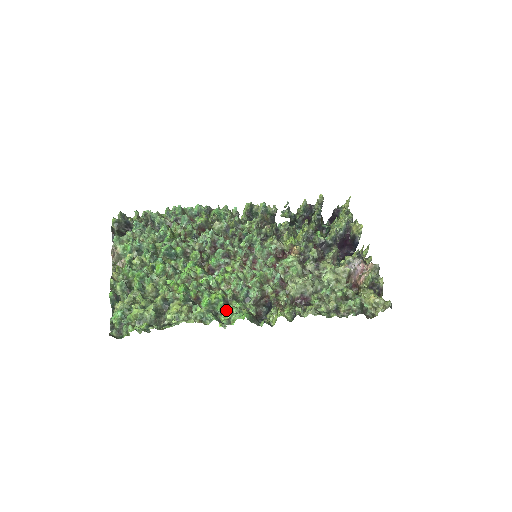
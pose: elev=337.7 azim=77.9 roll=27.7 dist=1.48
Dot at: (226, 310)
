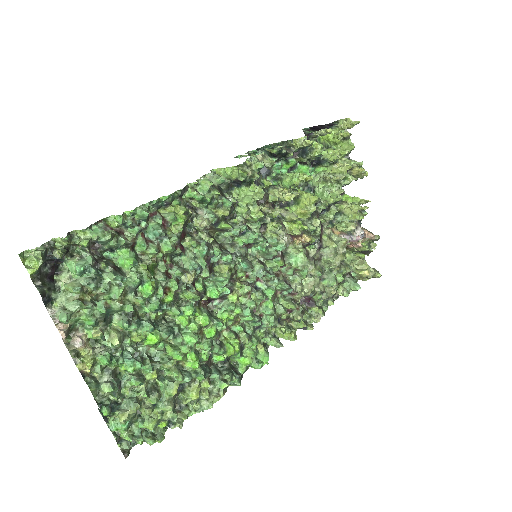
Dot at: (242, 357)
